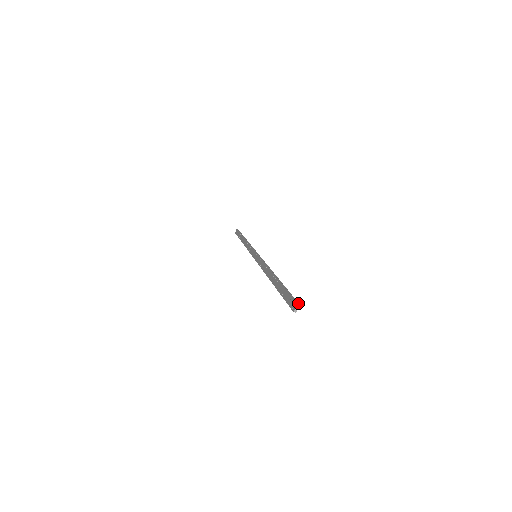
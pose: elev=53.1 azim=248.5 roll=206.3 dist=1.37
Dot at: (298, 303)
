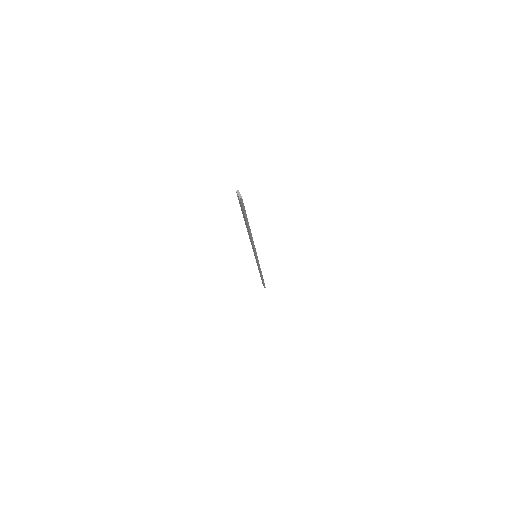
Dot at: (237, 191)
